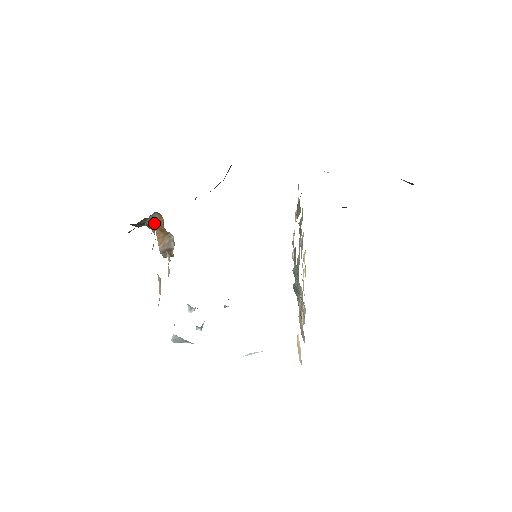
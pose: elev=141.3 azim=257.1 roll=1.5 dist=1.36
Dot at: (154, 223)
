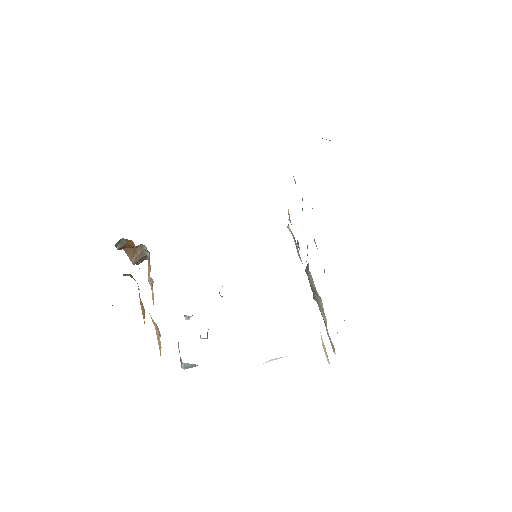
Dot at: (121, 247)
